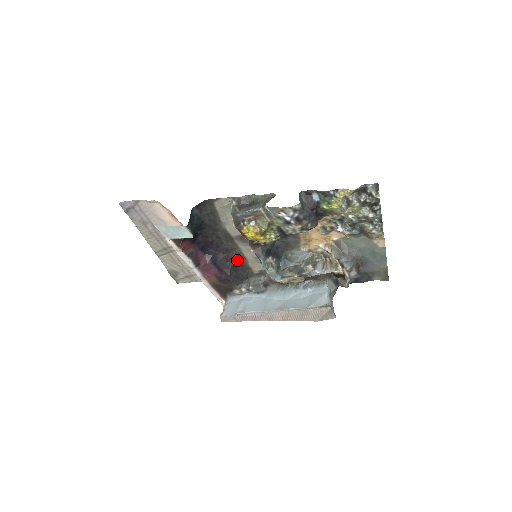
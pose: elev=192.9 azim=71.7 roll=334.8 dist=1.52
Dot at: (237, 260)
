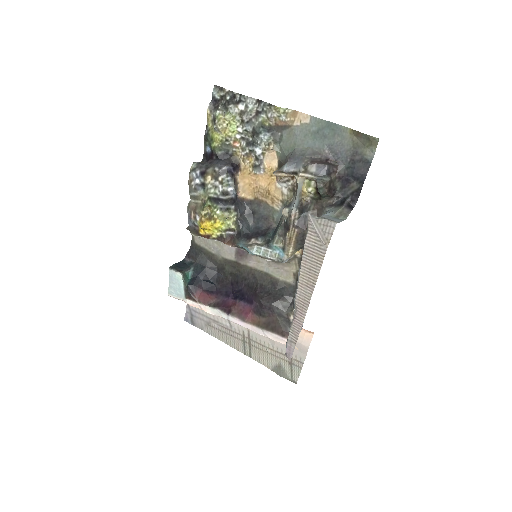
Dot at: (261, 282)
